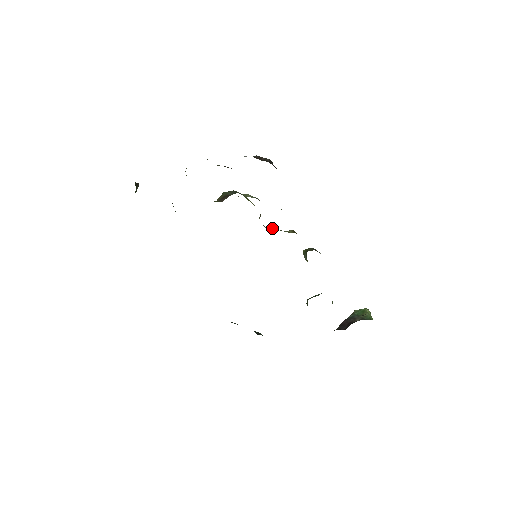
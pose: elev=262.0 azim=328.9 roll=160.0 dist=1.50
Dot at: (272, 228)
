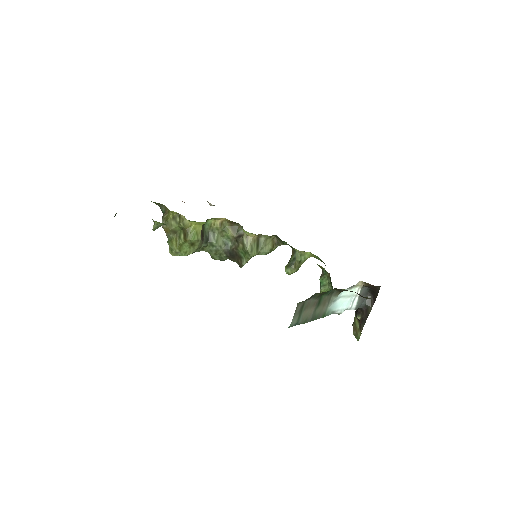
Dot at: (257, 241)
